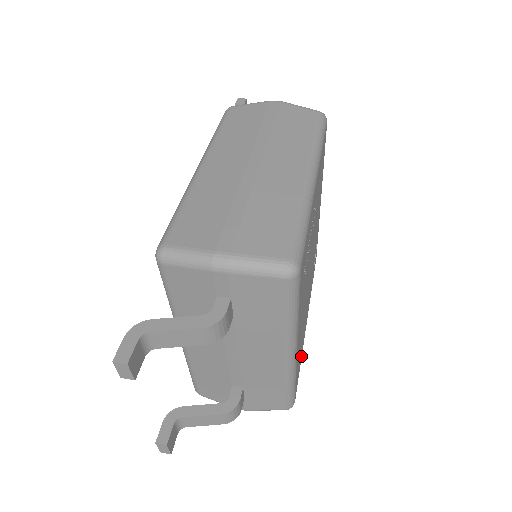
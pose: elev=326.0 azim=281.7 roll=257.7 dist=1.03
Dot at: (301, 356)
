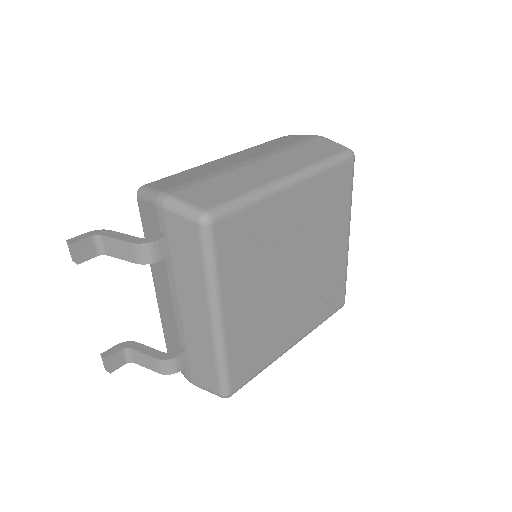
Dot at: (263, 363)
